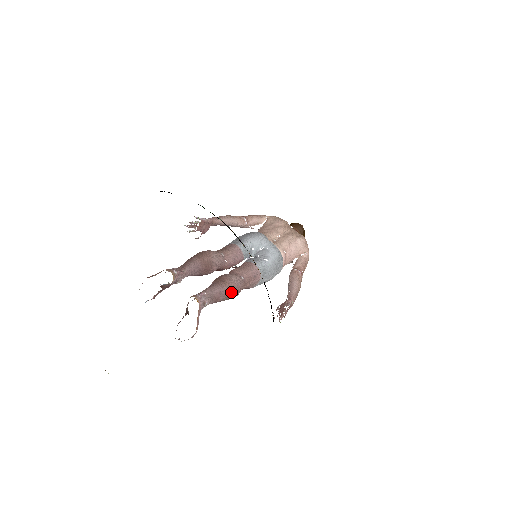
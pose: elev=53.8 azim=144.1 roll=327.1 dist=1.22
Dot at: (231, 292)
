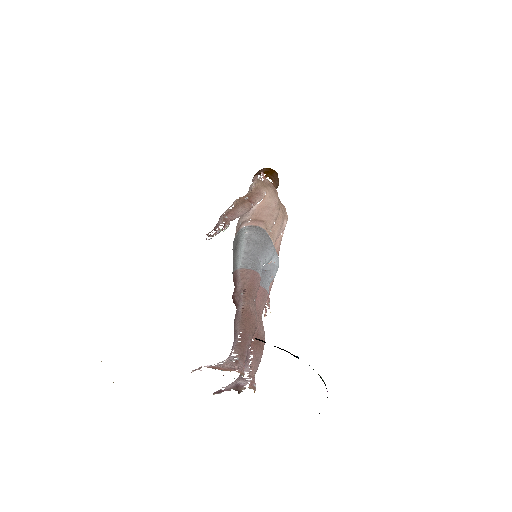
Dot at: occluded
